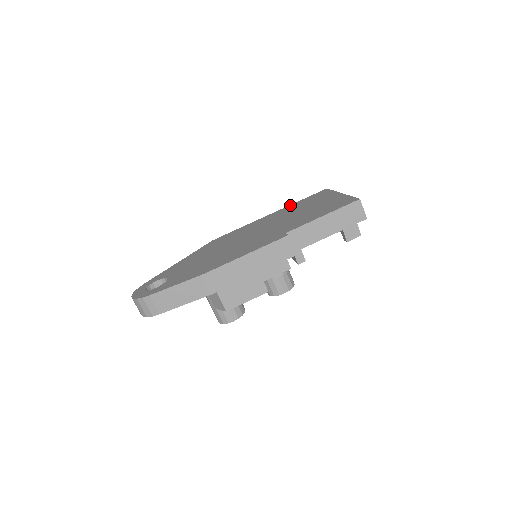
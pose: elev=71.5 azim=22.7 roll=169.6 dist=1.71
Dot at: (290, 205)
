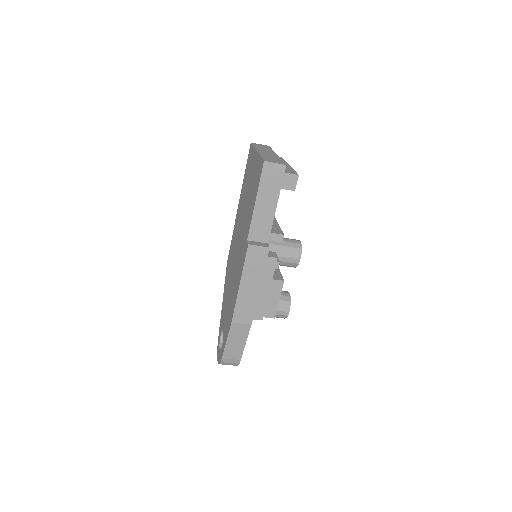
Dot at: (242, 185)
